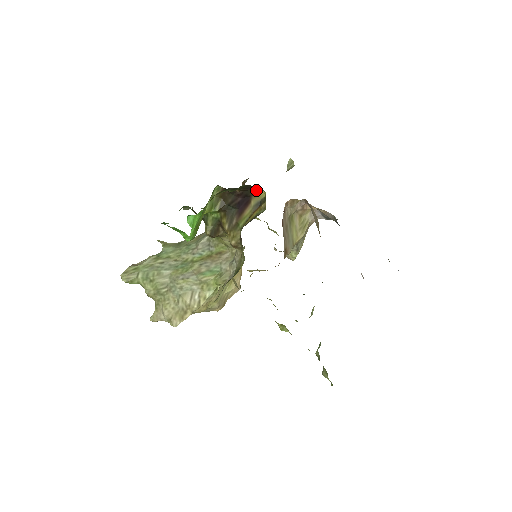
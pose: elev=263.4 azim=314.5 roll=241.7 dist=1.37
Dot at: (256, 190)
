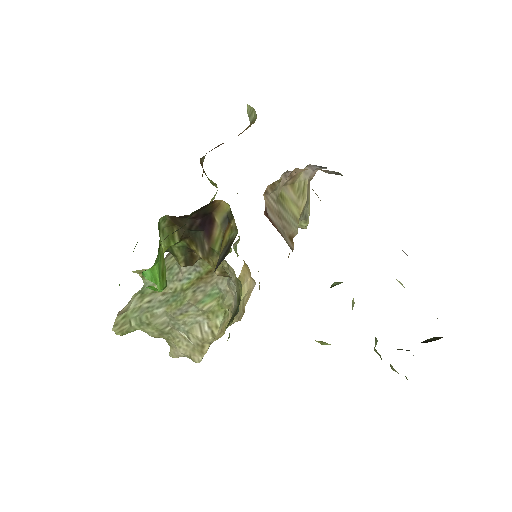
Dot at: (214, 204)
